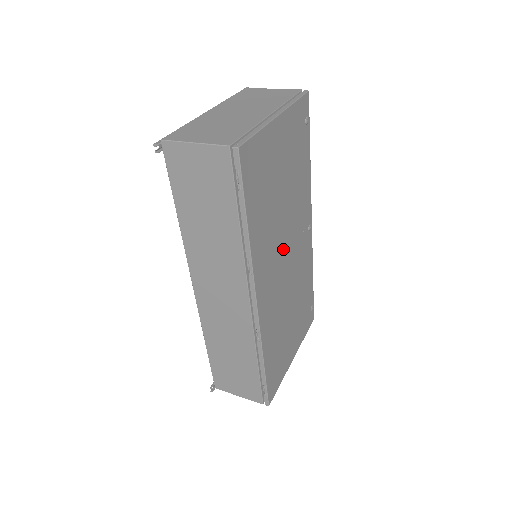
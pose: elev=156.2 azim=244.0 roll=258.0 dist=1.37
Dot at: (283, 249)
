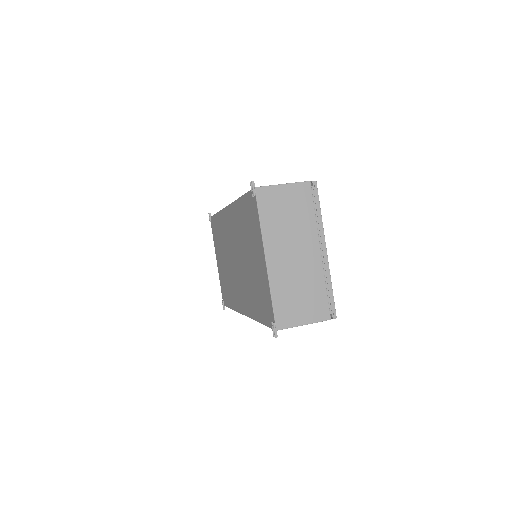
Dot at: occluded
